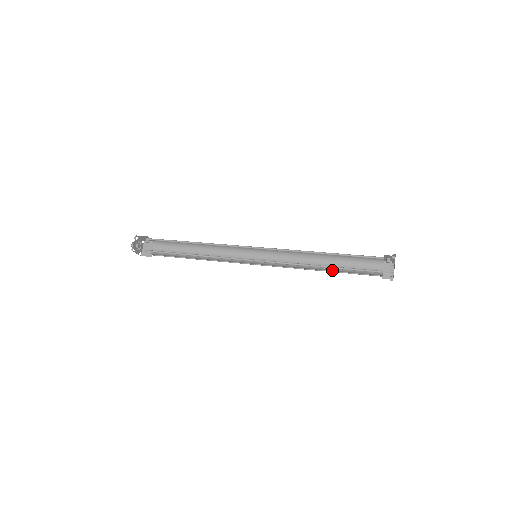
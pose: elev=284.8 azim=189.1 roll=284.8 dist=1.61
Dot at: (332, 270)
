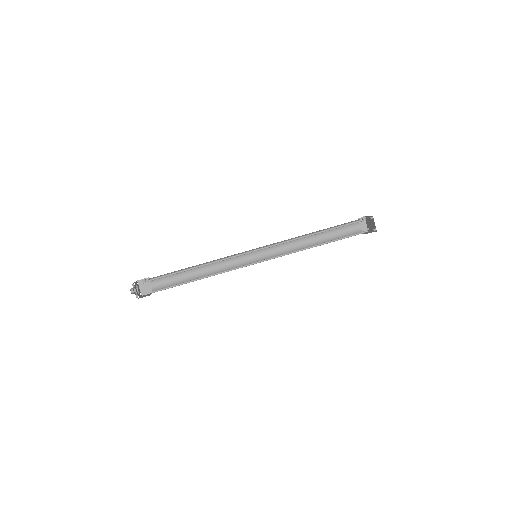
Dot at: (323, 242)
